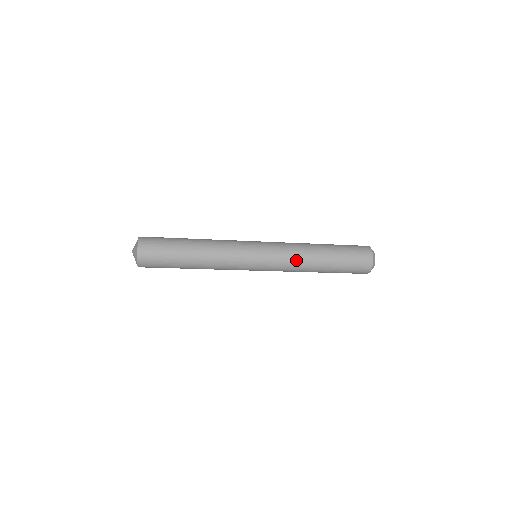
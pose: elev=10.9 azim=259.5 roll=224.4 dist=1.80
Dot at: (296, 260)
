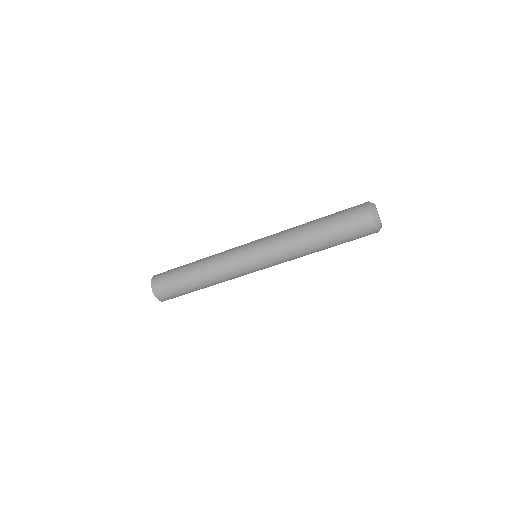
Dot at: (288, 245)
